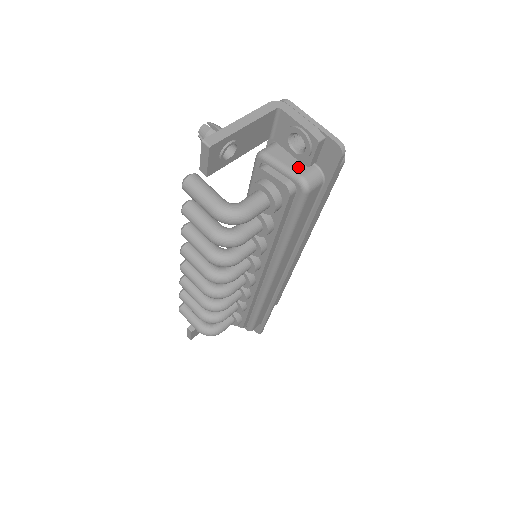
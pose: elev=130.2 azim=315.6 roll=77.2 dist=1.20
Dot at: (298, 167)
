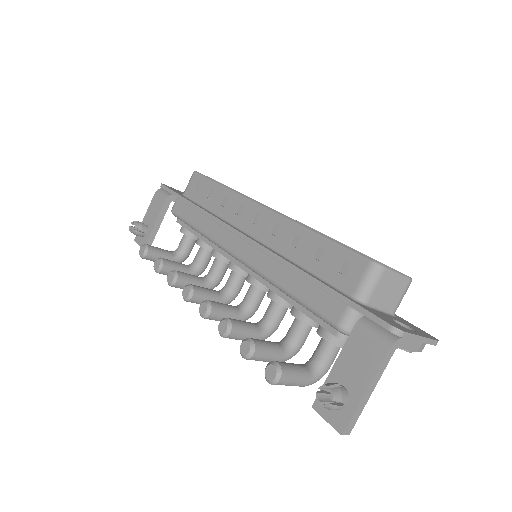
Dot at: occluded
